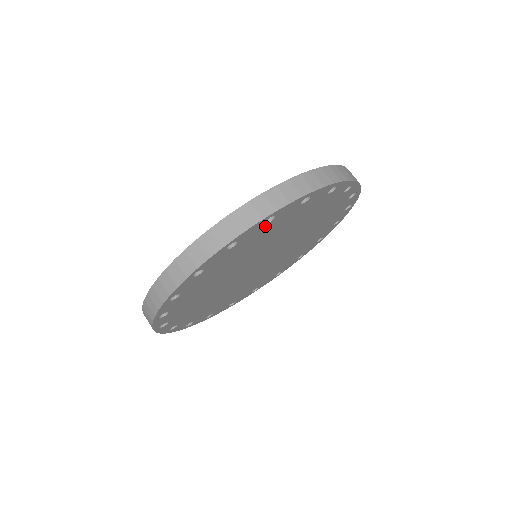
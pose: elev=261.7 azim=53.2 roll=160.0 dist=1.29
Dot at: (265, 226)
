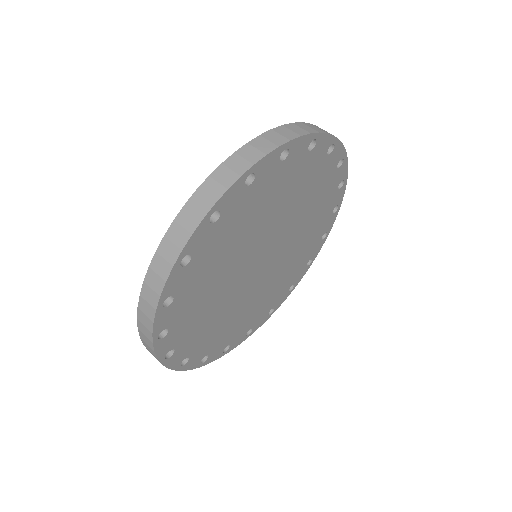
Dot at: (247, 191)
